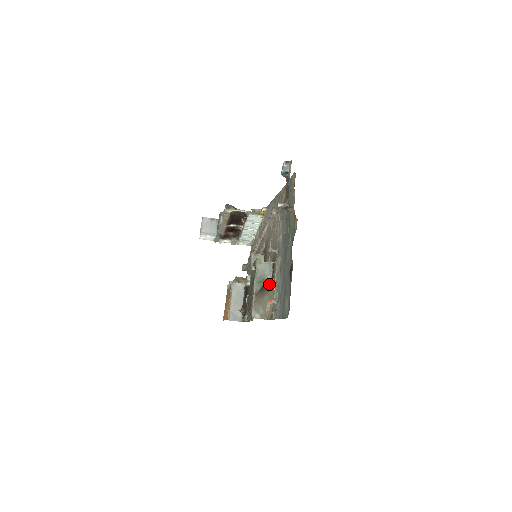
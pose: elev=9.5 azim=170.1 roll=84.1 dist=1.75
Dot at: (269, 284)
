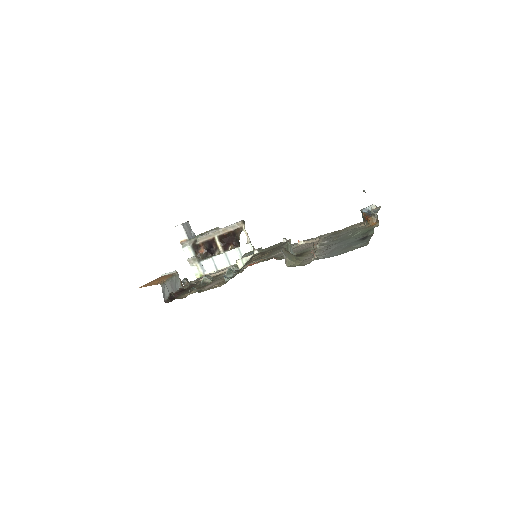
Dot at: occluded
